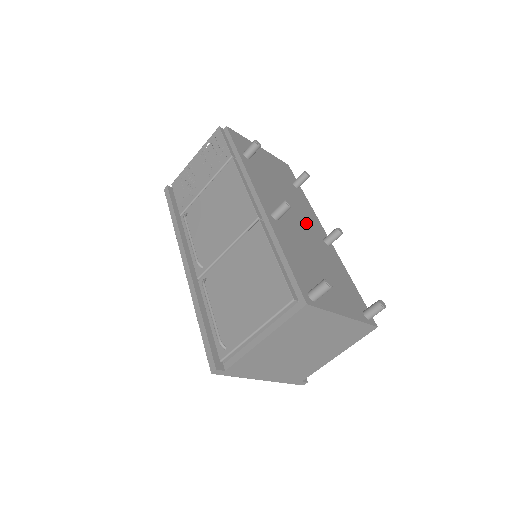
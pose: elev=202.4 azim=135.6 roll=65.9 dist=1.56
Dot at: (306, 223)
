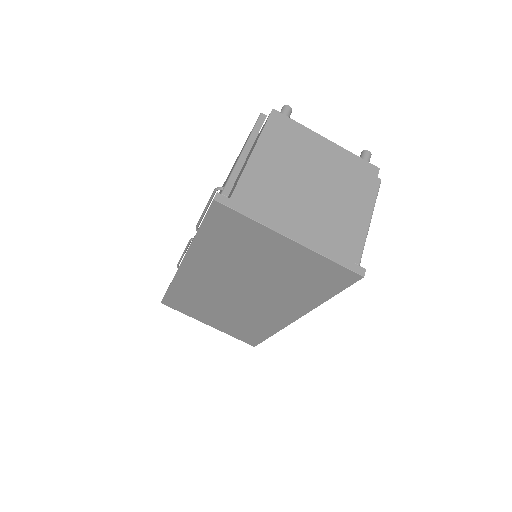
Dot at: occluded
